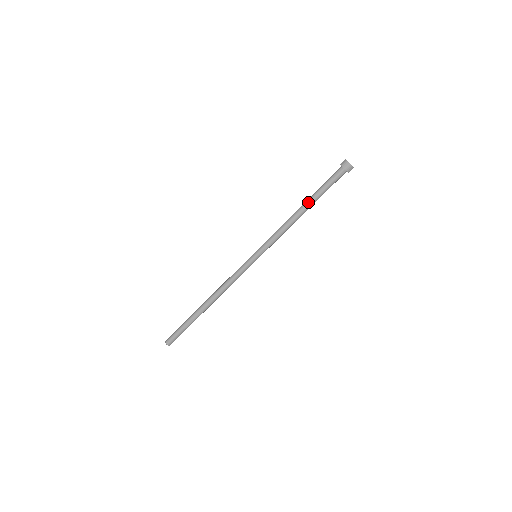
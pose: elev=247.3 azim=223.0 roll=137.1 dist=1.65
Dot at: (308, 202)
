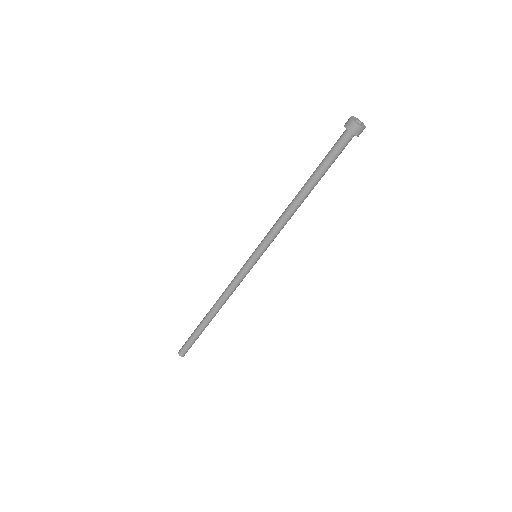
Dot at: (312, 187)
